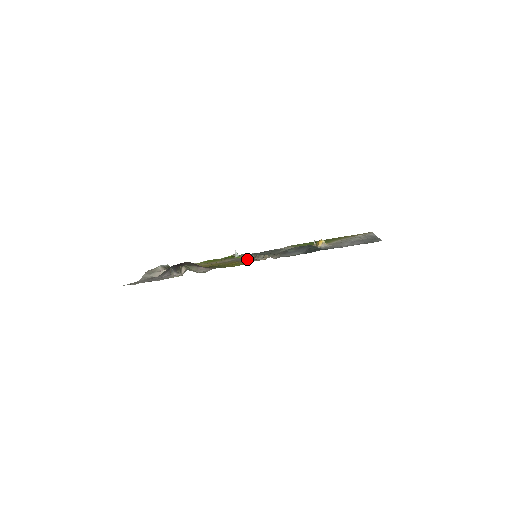
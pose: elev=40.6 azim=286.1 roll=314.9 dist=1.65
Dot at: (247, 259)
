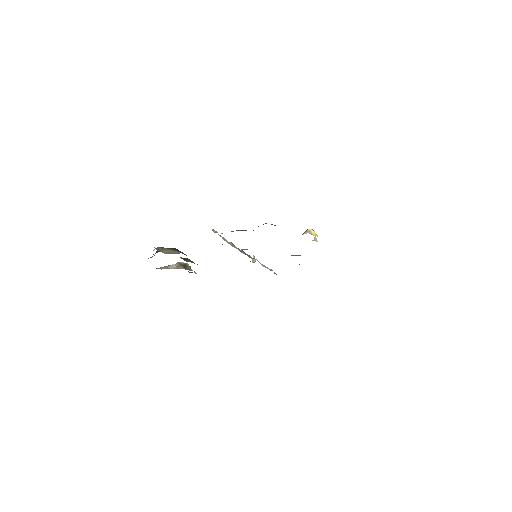
Dot at: occluded
